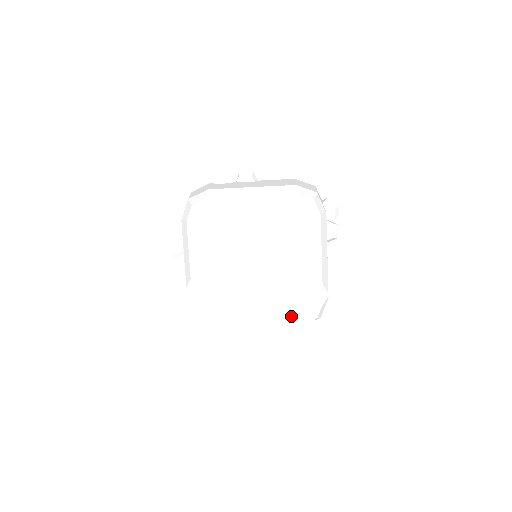
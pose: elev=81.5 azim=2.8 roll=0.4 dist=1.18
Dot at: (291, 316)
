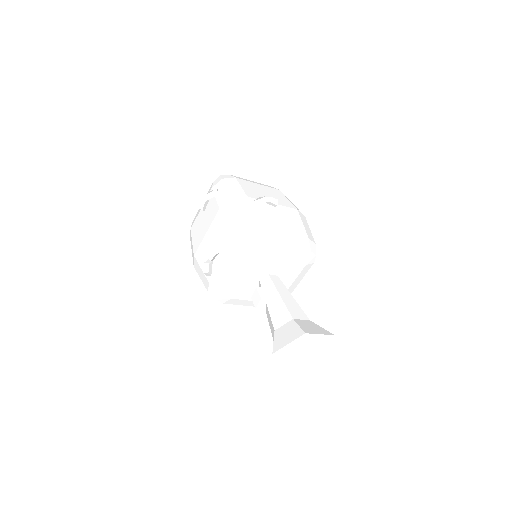
Dot at: (311, 361)
